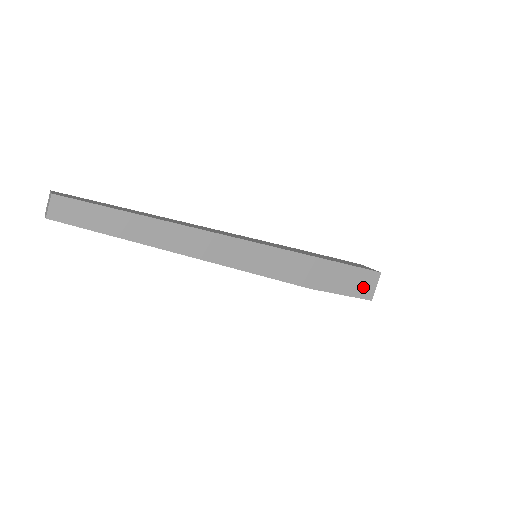
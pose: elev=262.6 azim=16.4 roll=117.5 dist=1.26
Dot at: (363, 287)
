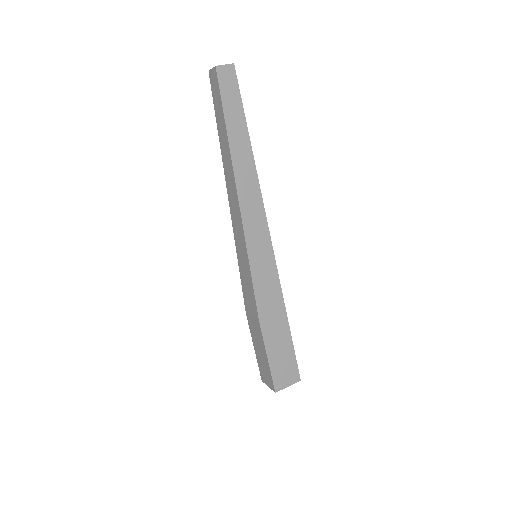
Dot at: (282, 373)
